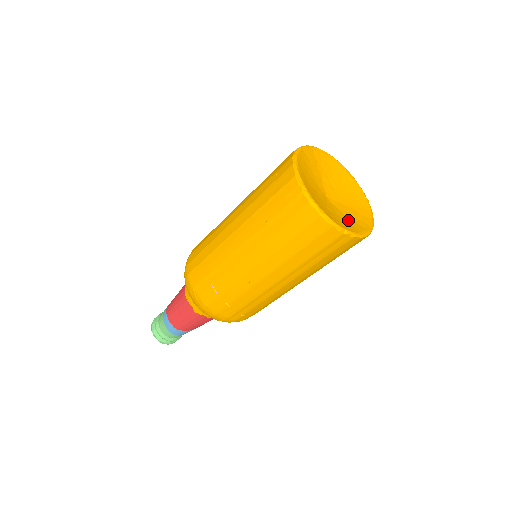
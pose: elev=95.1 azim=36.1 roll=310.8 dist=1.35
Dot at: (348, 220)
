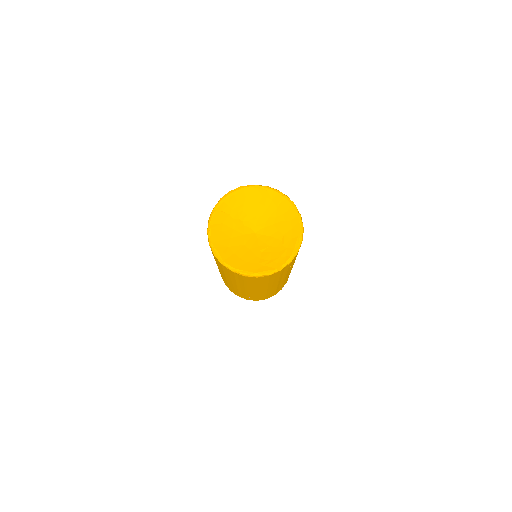
Dot at: (280, 243)
